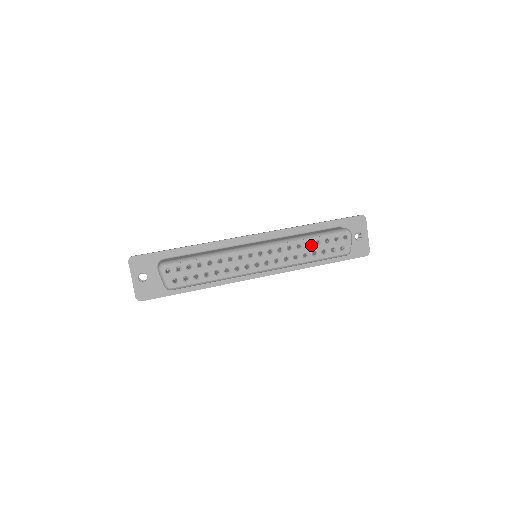
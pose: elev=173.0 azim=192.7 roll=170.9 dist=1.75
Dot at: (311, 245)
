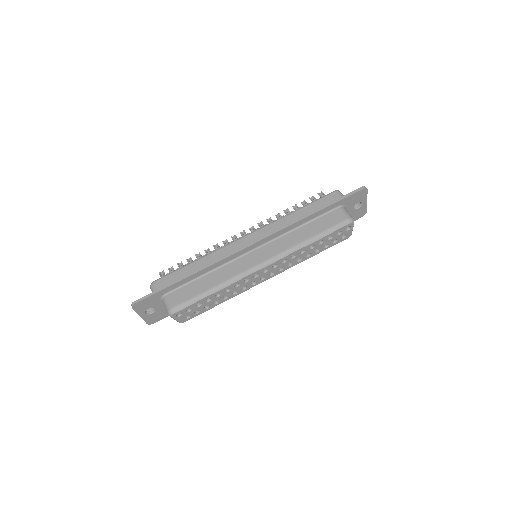
Dot at: (314, 246)
